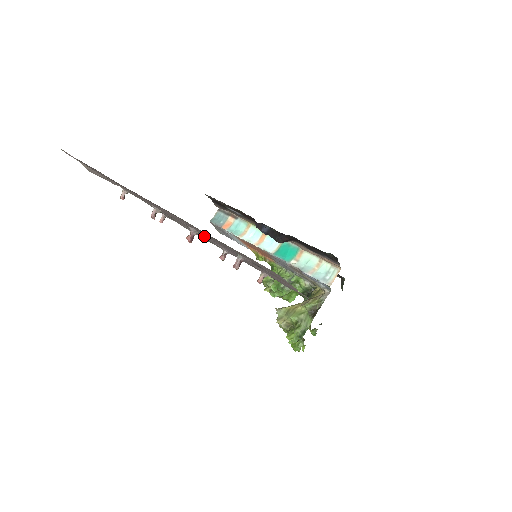
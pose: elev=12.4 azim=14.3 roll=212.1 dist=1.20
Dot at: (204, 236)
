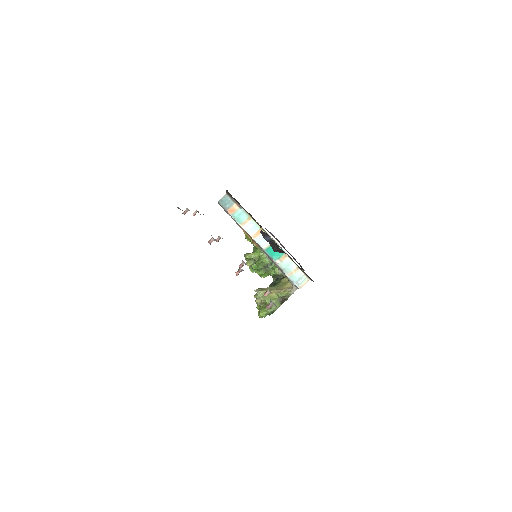
Dot at: occluded
